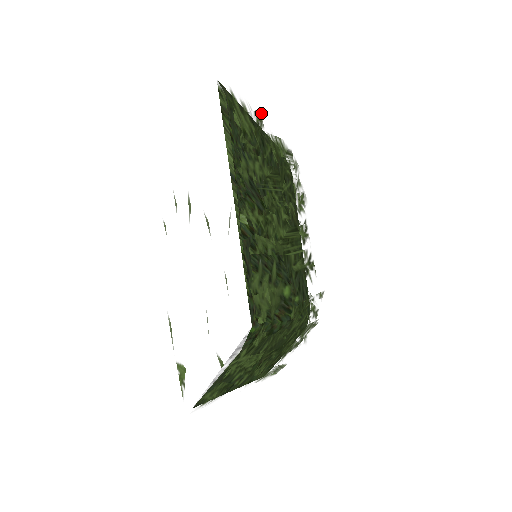
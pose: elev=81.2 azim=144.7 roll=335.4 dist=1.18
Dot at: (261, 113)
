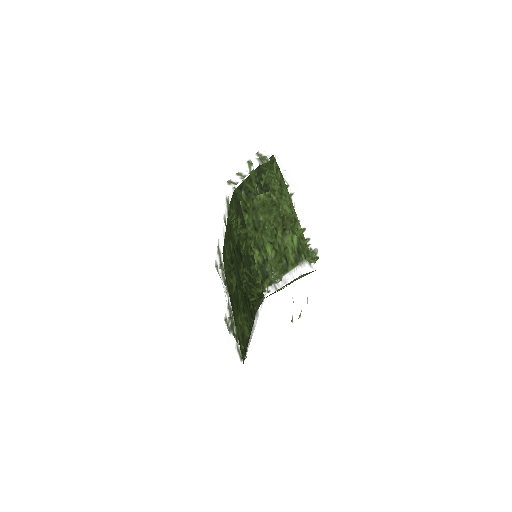
Dot at: occluded
